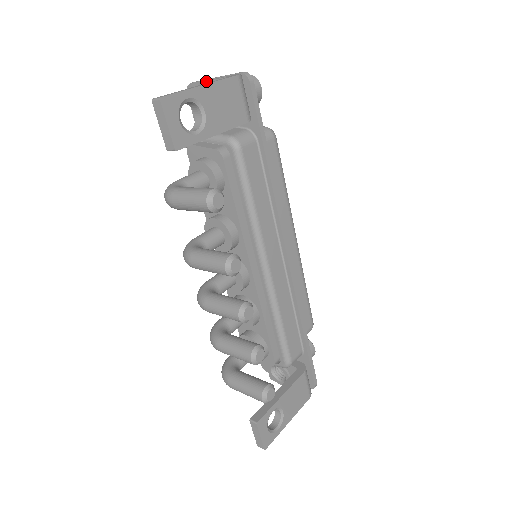
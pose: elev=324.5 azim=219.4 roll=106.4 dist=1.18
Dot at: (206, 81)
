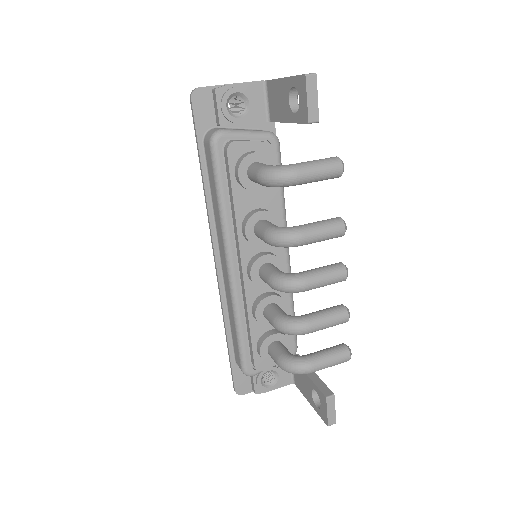
Dot at: (235, 84)
